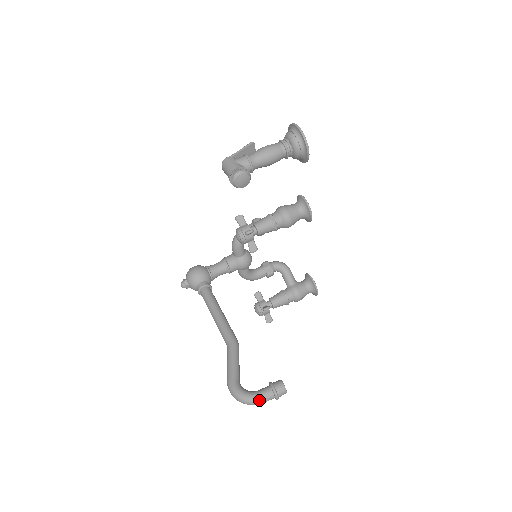
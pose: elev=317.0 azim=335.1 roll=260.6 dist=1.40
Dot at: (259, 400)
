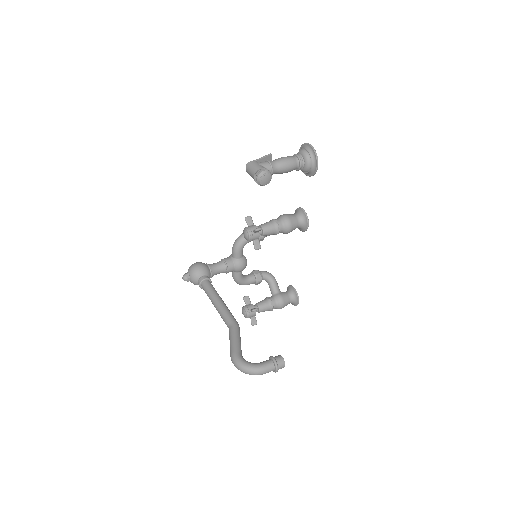
Dot at: (261, 370)
